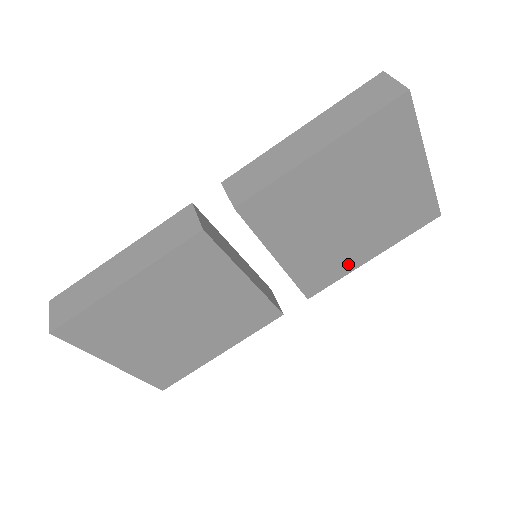
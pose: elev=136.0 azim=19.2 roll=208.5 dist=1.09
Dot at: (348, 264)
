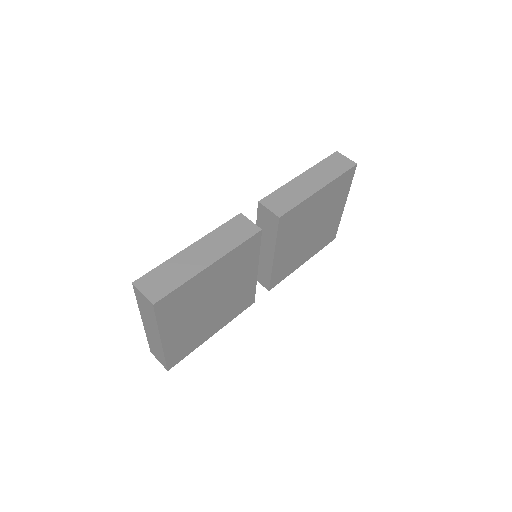
Dot at: (294, 266)
